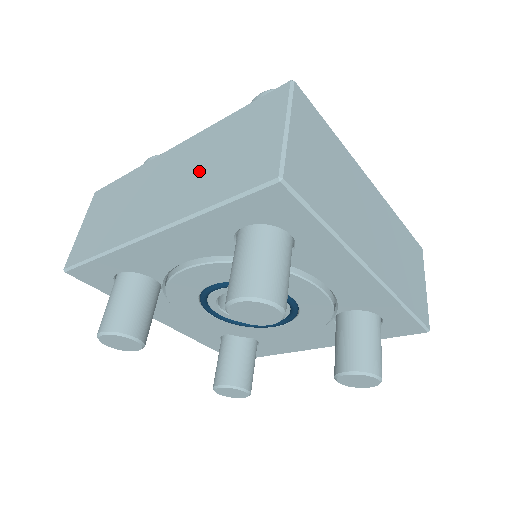
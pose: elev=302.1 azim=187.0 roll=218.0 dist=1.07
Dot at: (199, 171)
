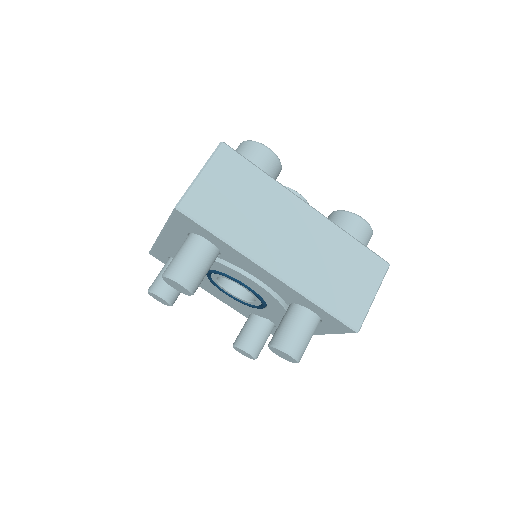
Dot at: occluded
